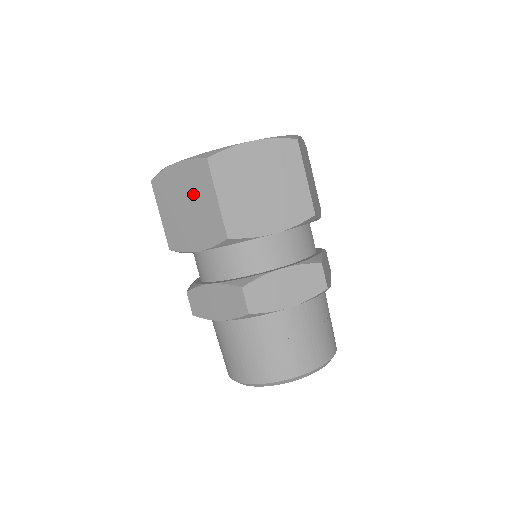
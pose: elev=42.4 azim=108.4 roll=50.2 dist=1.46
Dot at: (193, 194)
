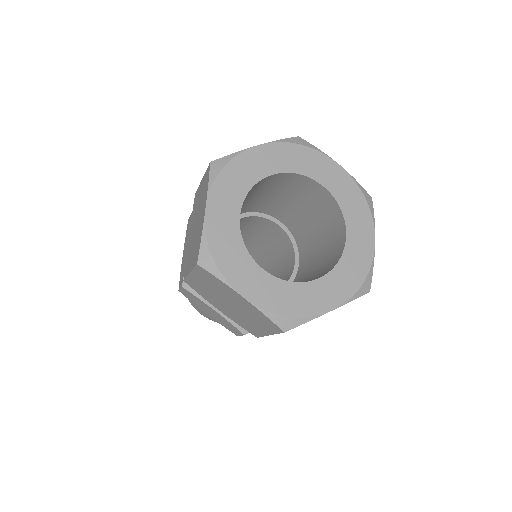
Dot at: (246, 314)
